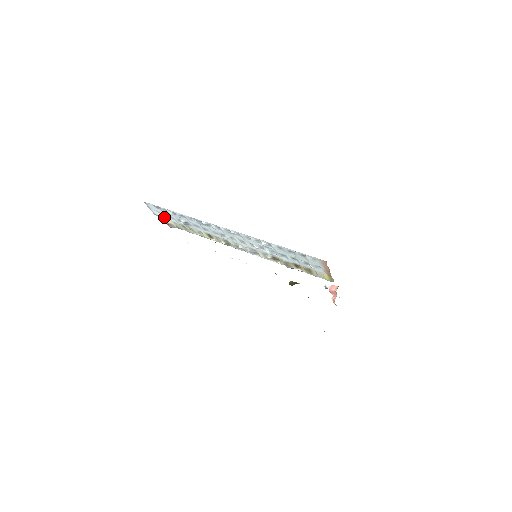
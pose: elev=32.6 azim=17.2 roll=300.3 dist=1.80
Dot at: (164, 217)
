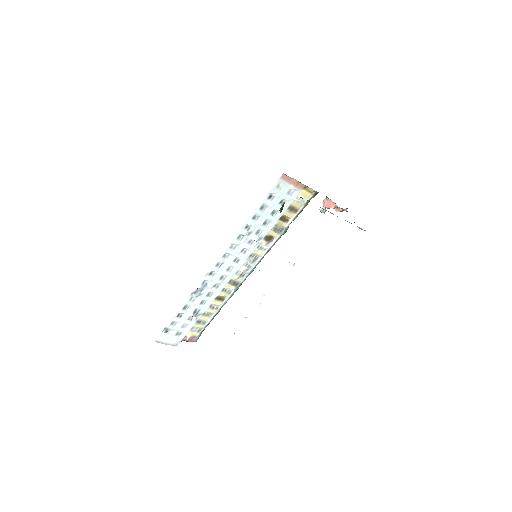
Dot at: (181, 336)
